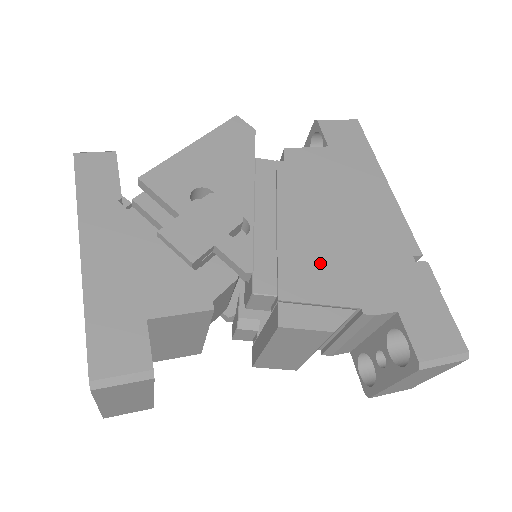
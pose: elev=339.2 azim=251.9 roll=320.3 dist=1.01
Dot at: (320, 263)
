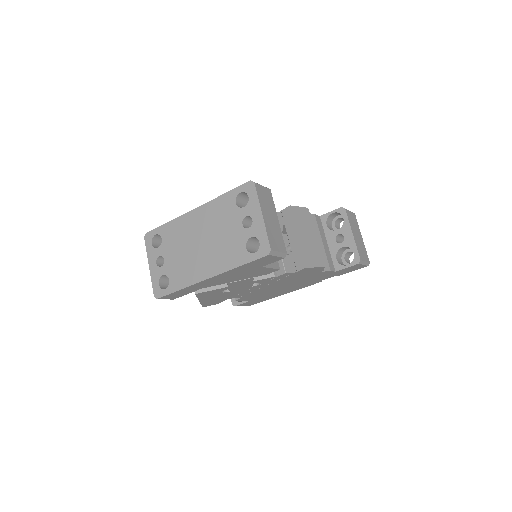
Dot at: occluded
